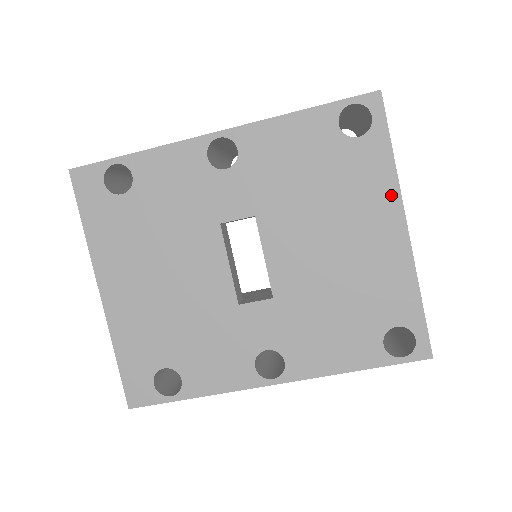
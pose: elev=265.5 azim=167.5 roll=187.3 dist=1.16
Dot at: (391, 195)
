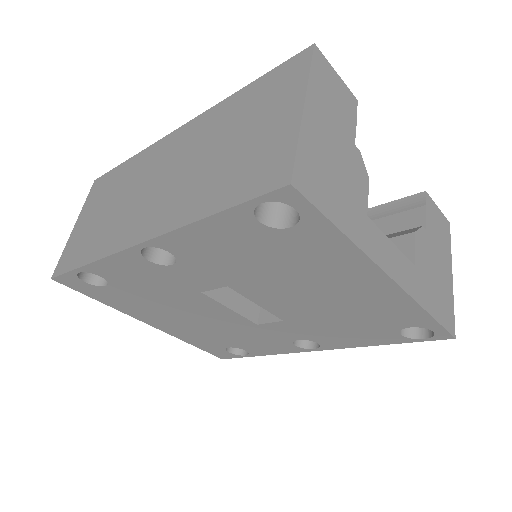
Dot at: (359, 262)
